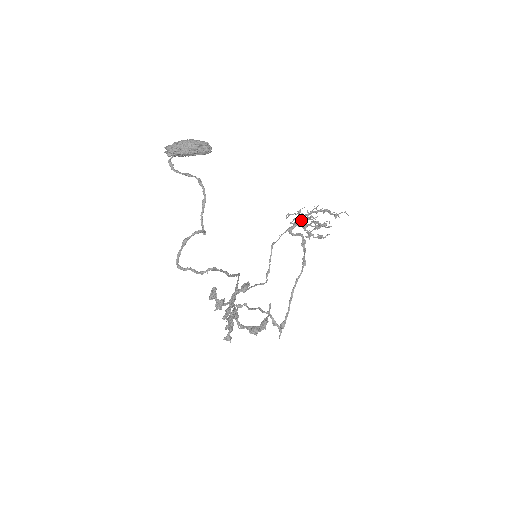
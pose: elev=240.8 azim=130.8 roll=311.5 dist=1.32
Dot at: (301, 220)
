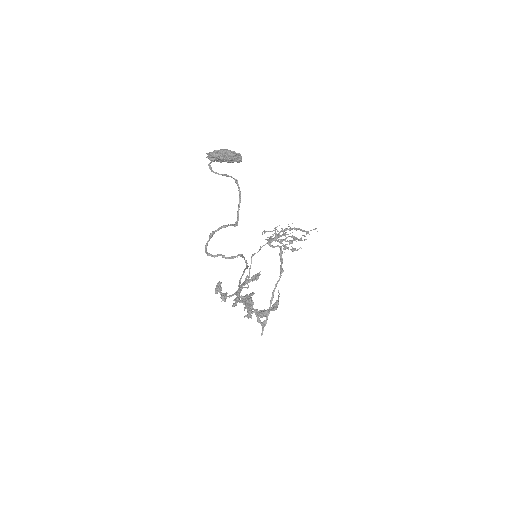
Dot at: (278, 235)
